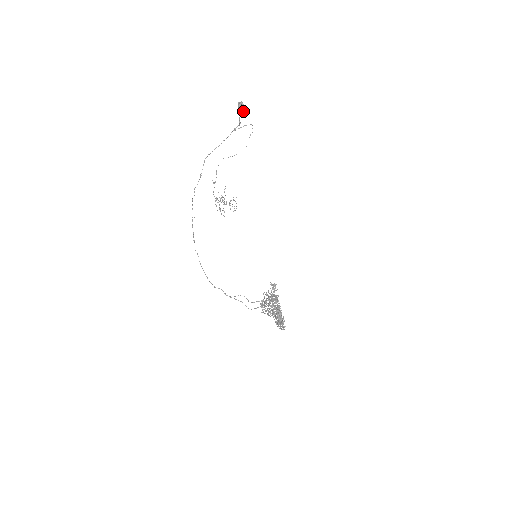
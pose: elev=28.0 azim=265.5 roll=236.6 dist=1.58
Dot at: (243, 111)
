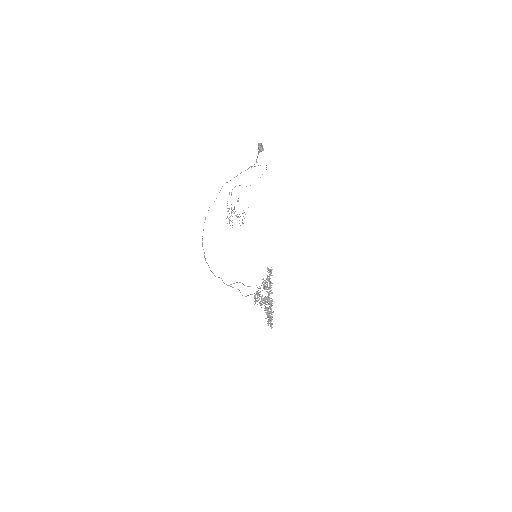
Dot at: (262, 149)
